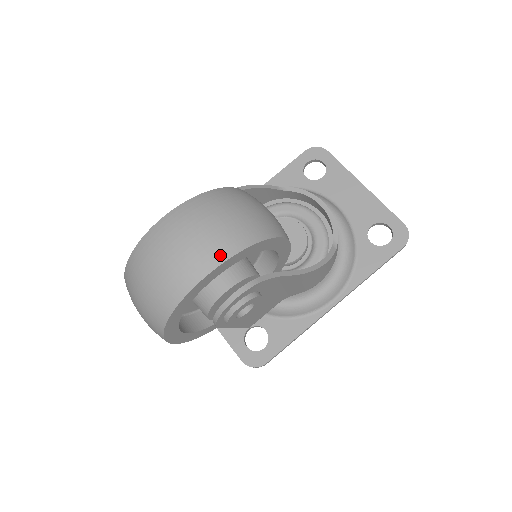
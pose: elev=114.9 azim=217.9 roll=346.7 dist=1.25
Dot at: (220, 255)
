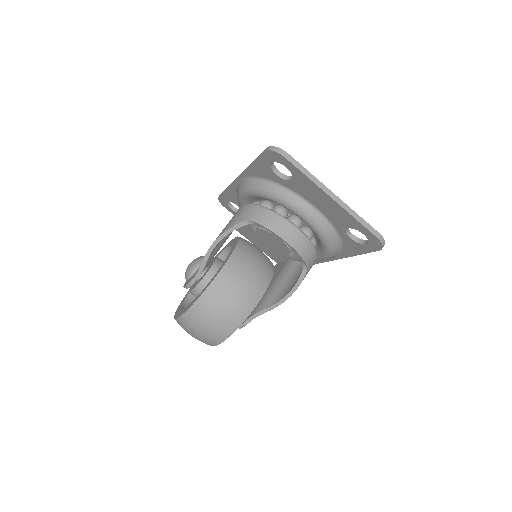
Dot at: (211, 344)
